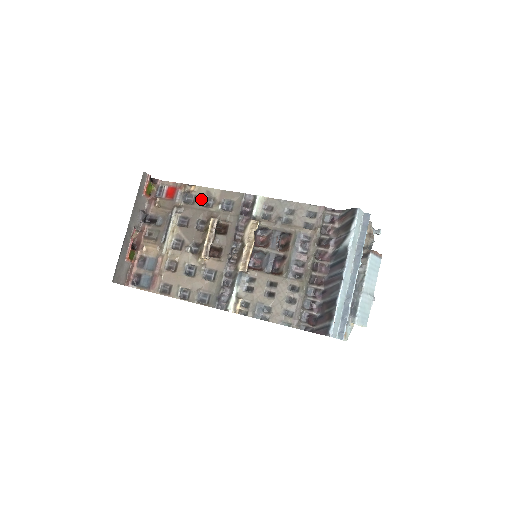
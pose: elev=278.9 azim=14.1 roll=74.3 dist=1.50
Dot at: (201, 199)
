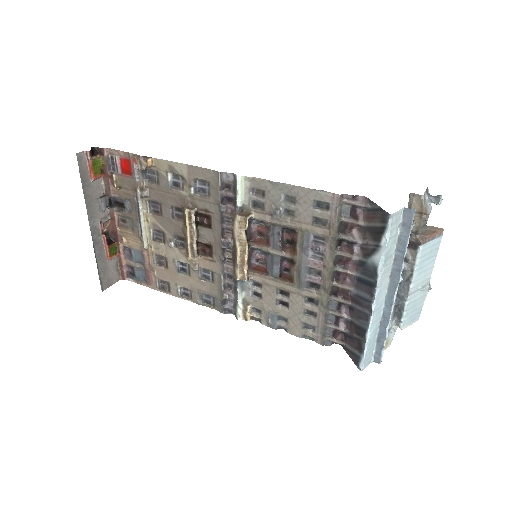
Dot at: (165, 178)
